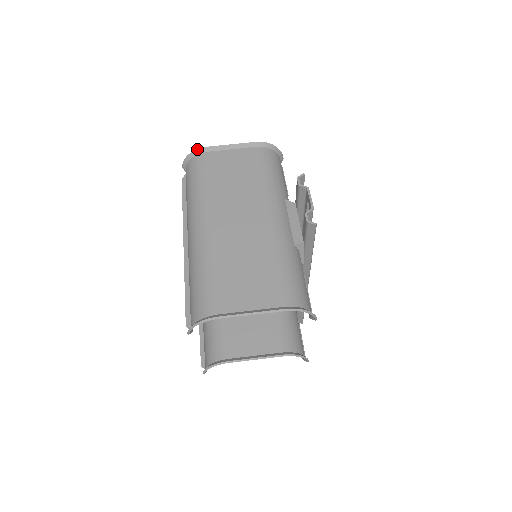
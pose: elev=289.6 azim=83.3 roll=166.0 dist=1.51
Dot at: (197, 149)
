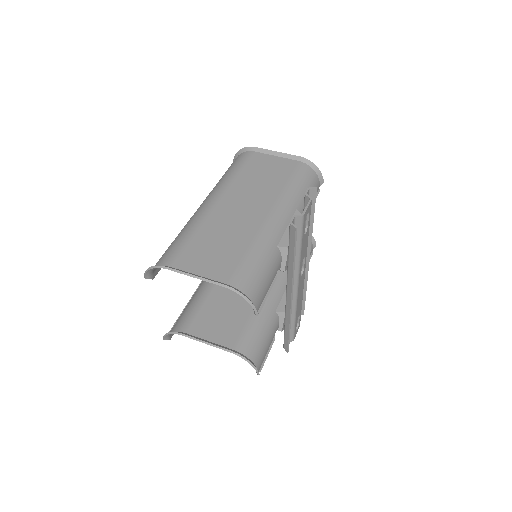
Dot at: (248, 147)
